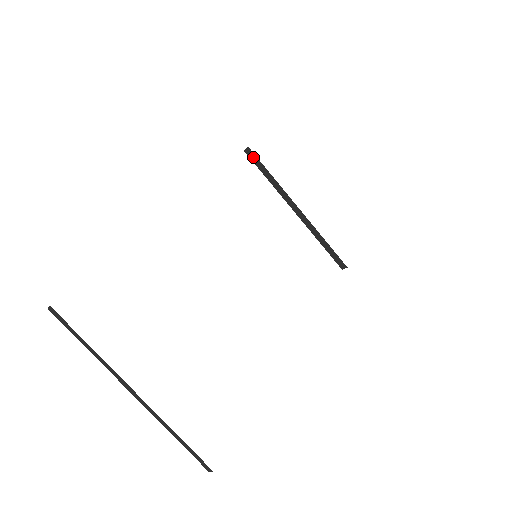
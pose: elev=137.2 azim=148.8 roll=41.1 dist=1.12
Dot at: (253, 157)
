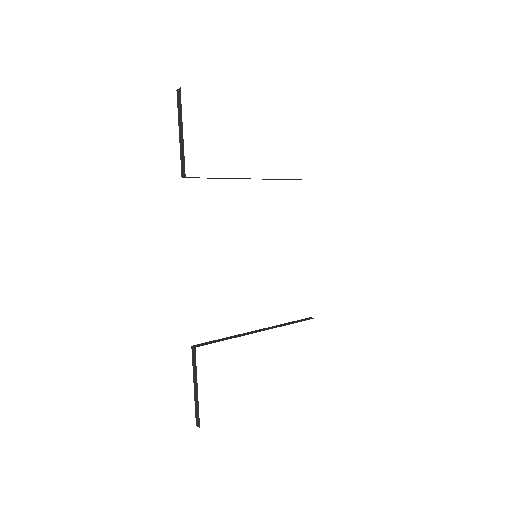
Dot at: occluded
